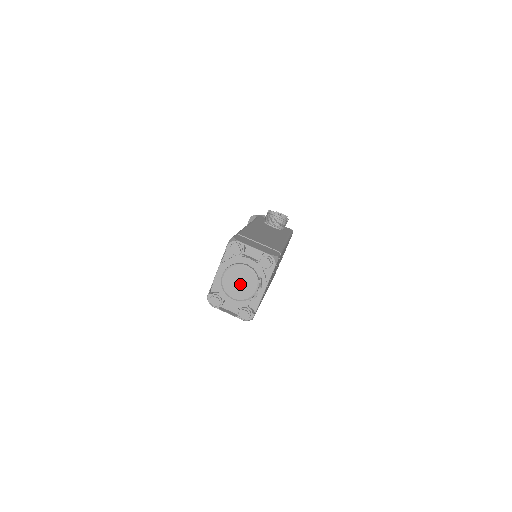
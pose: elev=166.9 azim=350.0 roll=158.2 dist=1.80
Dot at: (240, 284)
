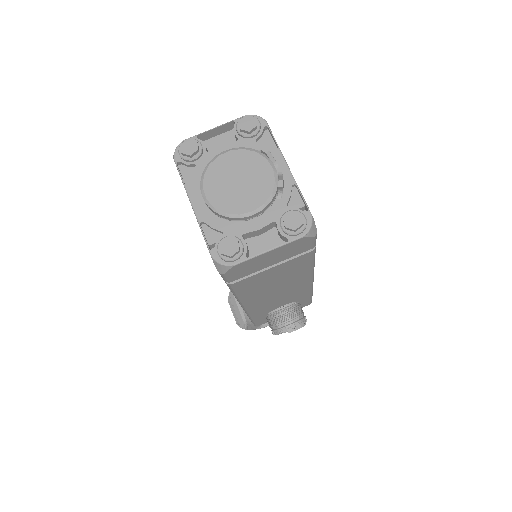
Dot at: (241, 182)
